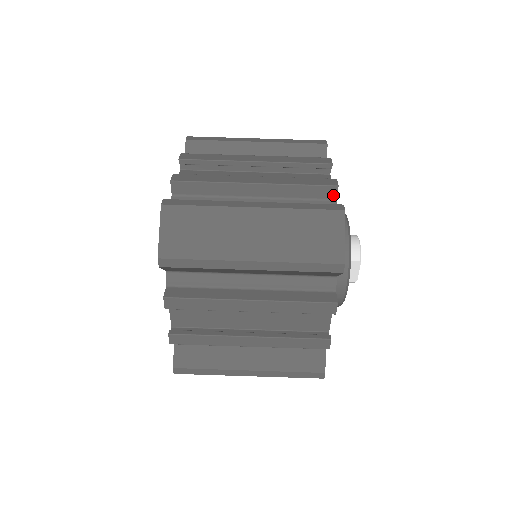
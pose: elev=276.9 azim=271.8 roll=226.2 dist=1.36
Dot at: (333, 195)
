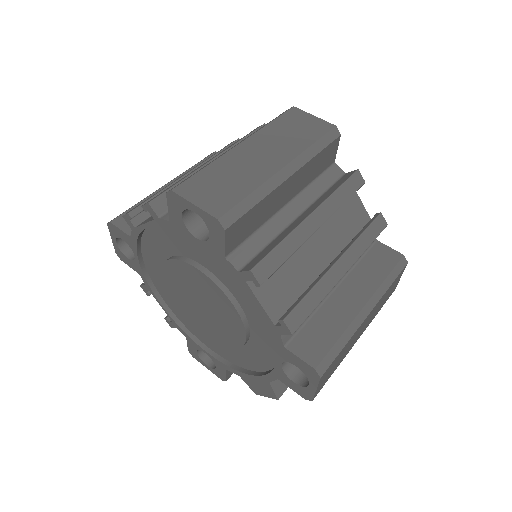
Dot at: occluded
